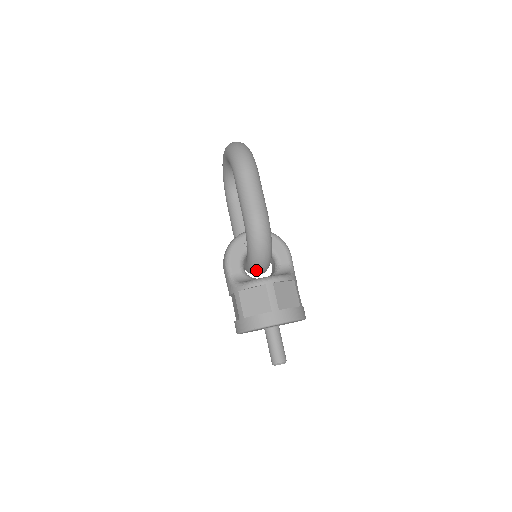
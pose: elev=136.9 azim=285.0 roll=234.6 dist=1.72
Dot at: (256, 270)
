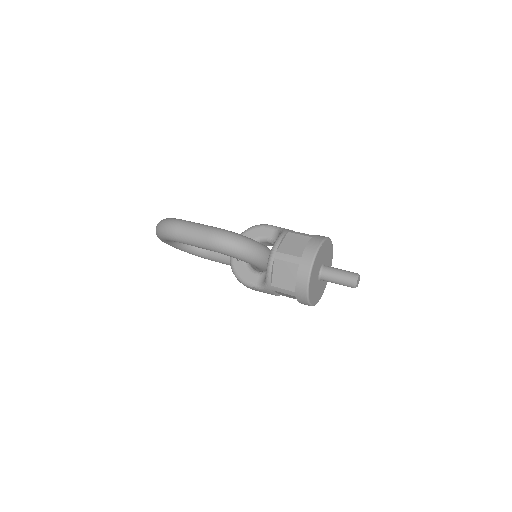
Dot at: (264, 261)
